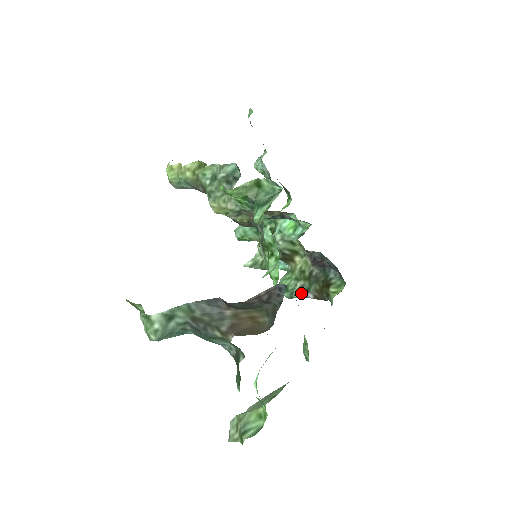
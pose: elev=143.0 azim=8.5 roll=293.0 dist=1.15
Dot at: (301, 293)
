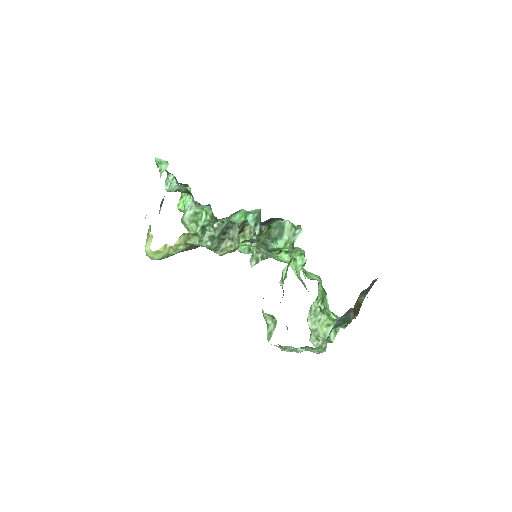
Dot at: occluded
